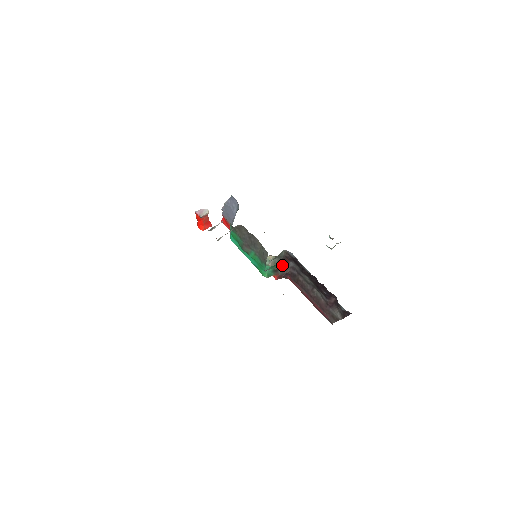
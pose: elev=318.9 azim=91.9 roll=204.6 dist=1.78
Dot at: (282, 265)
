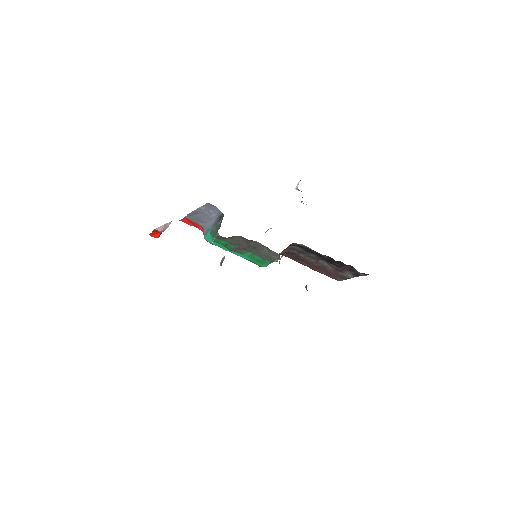
Dot at: (282, 251)
